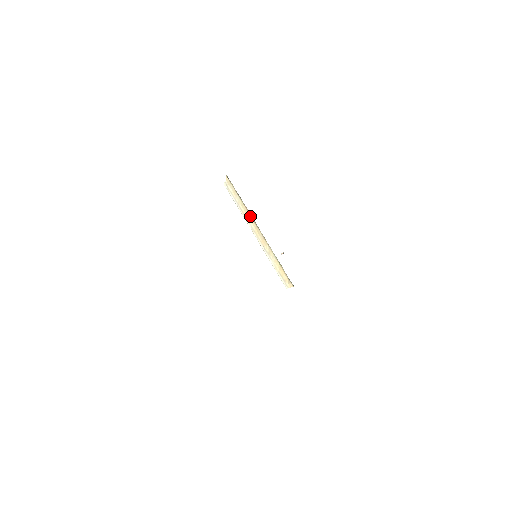
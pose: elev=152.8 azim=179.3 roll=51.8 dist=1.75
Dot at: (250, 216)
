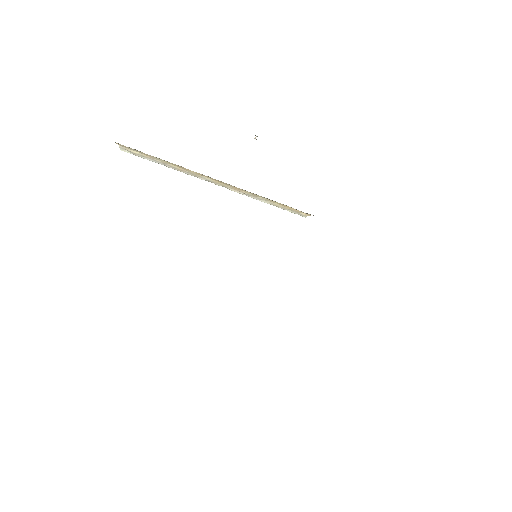
Dot at: (194, 172)
